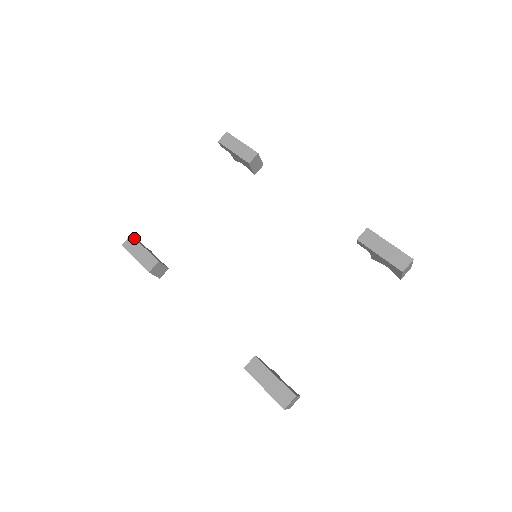
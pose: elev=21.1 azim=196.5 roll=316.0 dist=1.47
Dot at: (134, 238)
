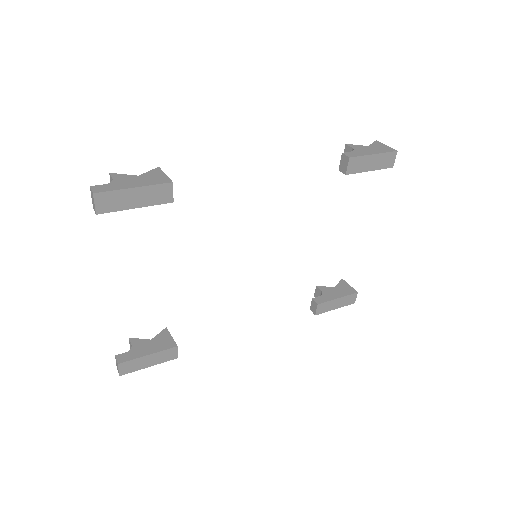
Dot at: (126, 362)
